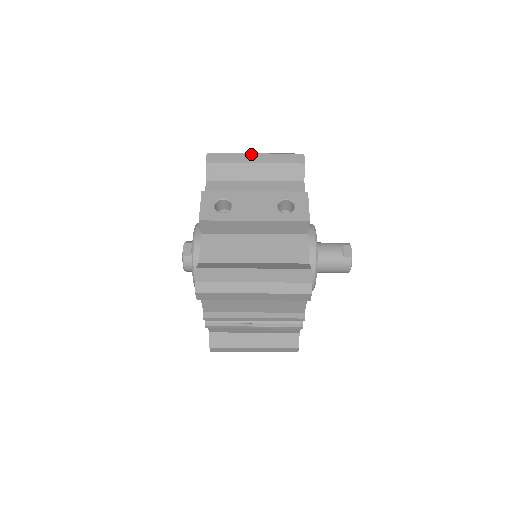
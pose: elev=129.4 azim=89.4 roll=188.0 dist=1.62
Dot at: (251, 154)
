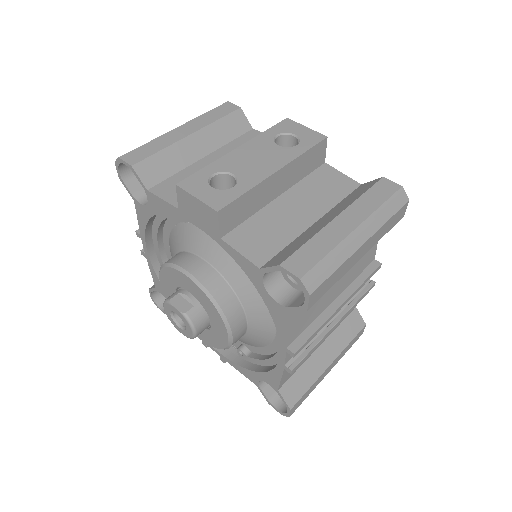
Dot at: (174, 130)
